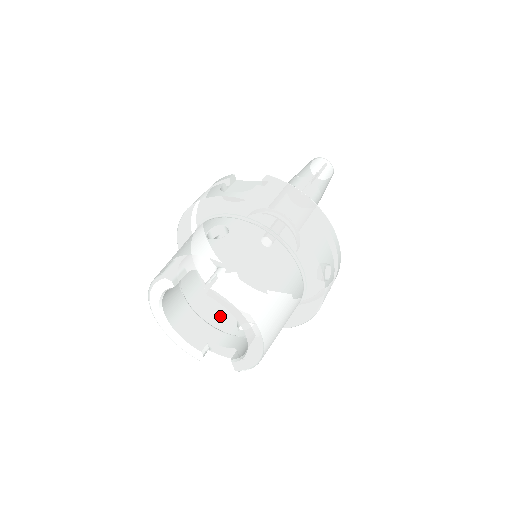
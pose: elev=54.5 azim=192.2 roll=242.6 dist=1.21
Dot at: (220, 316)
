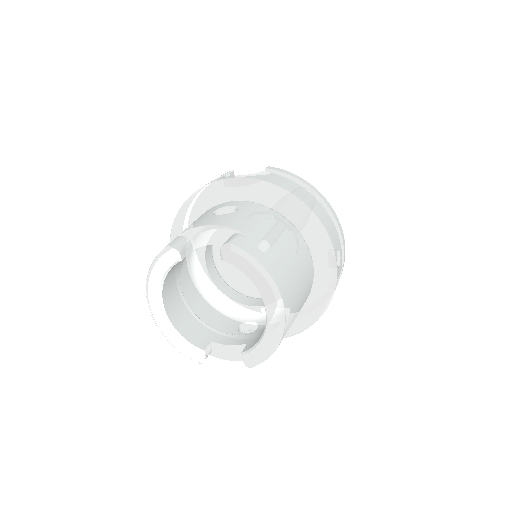
Dot at: (218, 322)
